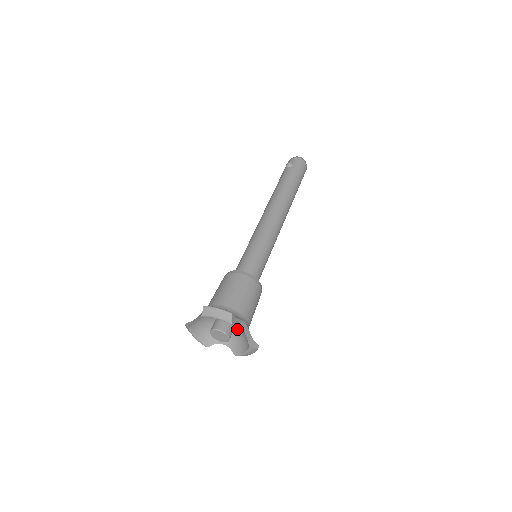
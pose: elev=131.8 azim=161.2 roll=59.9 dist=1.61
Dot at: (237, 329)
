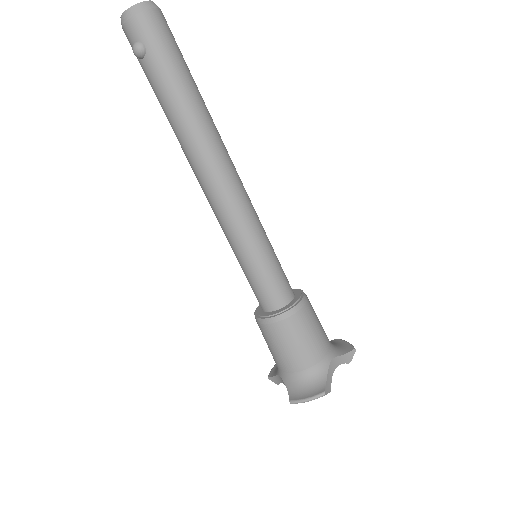
Dot at: occluded
